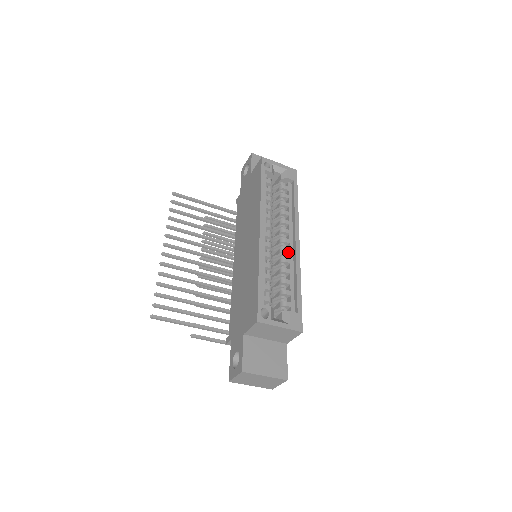
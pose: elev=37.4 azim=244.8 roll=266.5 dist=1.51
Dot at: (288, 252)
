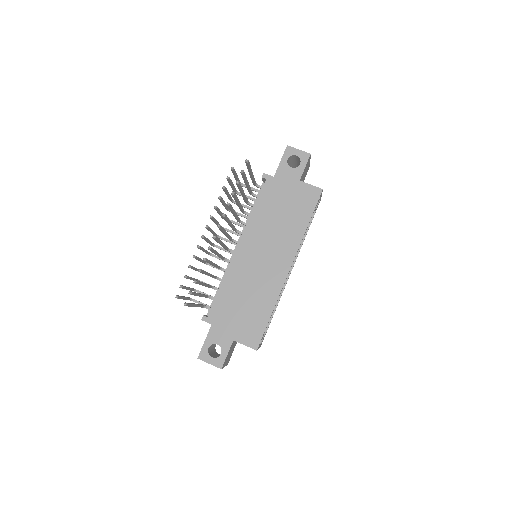
Dot at: occluded
